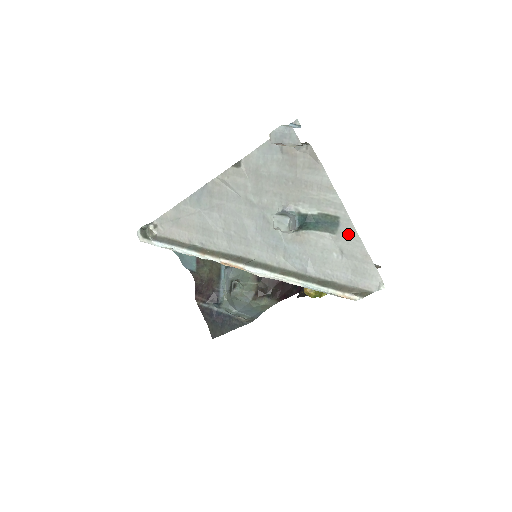
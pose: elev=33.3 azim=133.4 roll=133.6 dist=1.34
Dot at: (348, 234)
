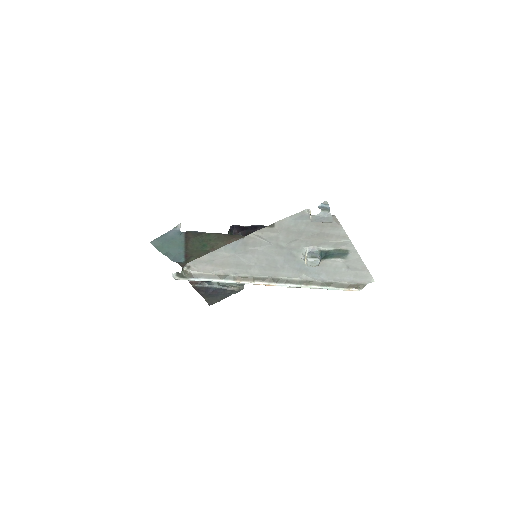
Dot at: (354, 259)
